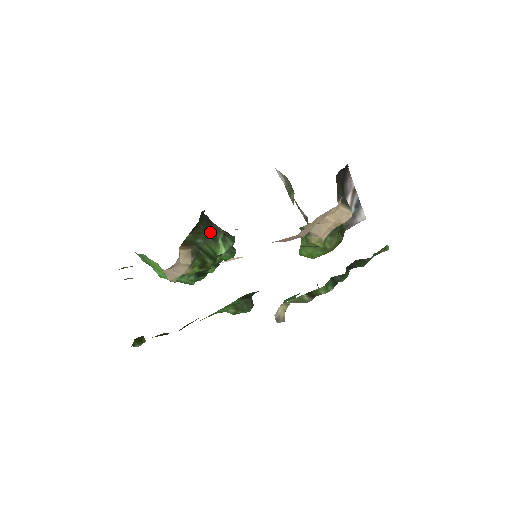
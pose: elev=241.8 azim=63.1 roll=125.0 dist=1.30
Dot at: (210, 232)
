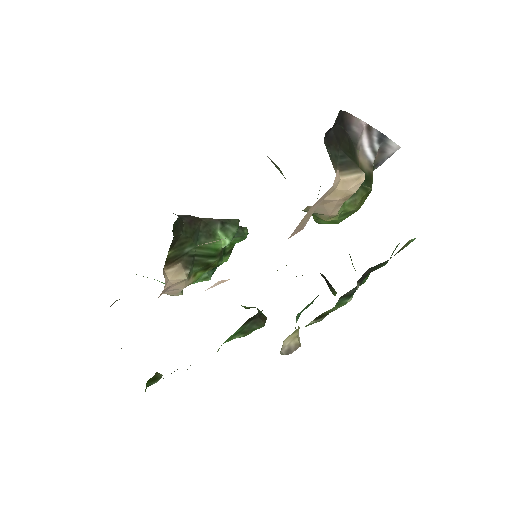
Dot at: (200, 231)
